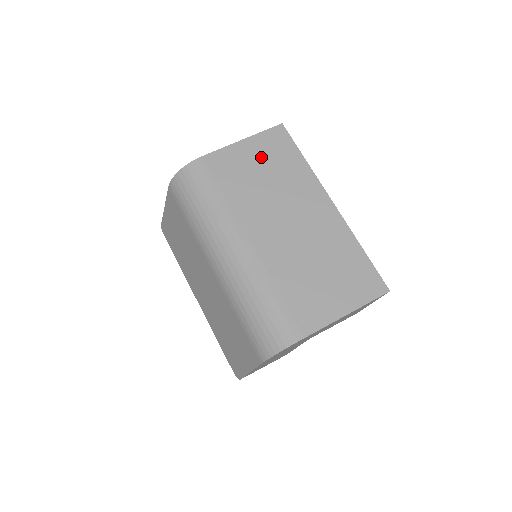
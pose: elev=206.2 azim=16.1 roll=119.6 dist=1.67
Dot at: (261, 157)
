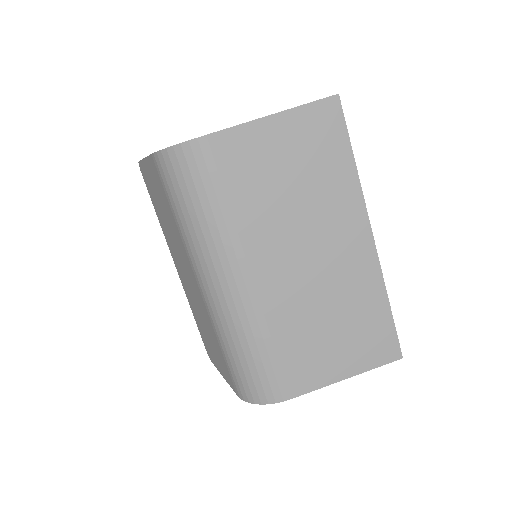
Dot at: (294, 150)
